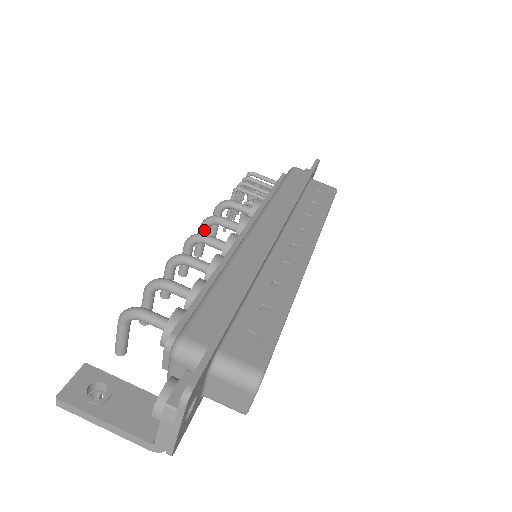
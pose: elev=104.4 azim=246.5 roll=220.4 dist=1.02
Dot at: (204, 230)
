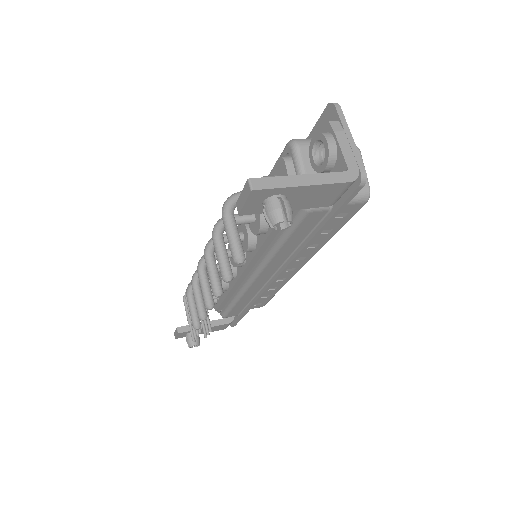
Dot at: (198, 283)
